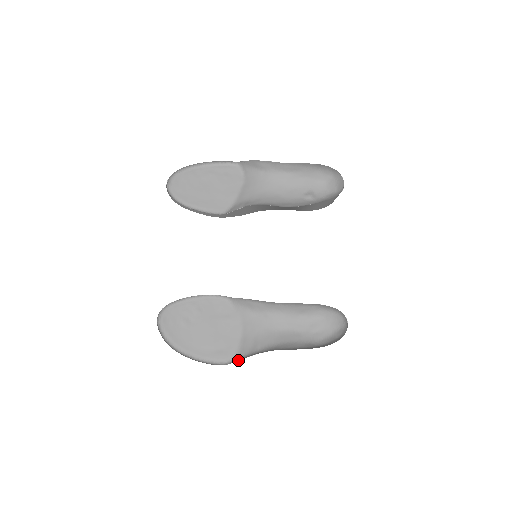
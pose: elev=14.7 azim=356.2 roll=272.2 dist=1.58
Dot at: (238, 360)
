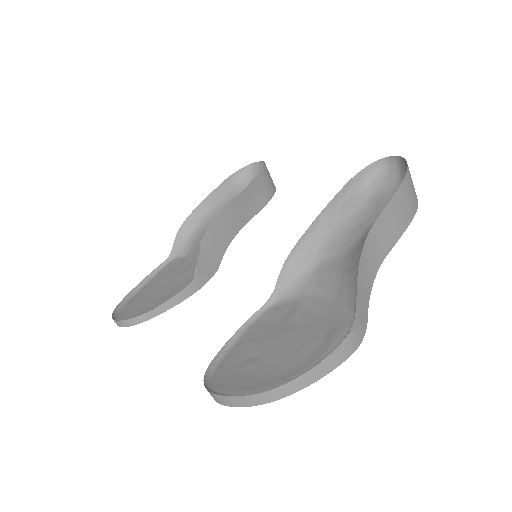
Dot at: (355, 304)
